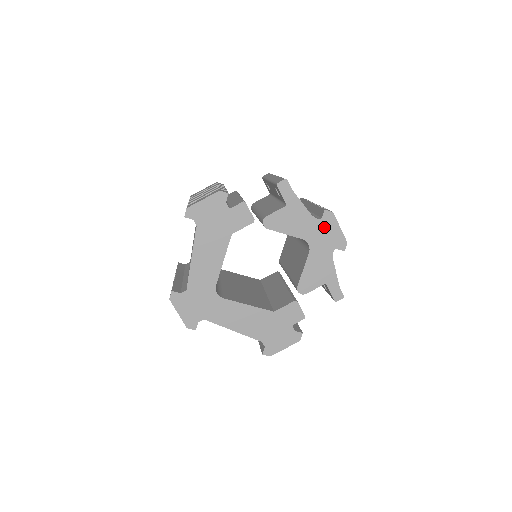
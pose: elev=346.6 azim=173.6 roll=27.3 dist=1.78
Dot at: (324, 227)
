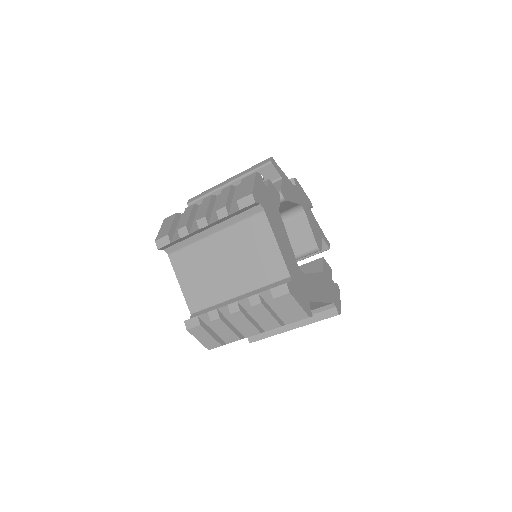
Dot at: (300, 192)
